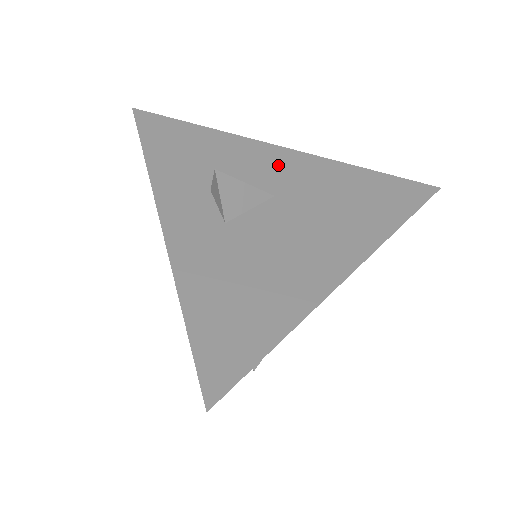
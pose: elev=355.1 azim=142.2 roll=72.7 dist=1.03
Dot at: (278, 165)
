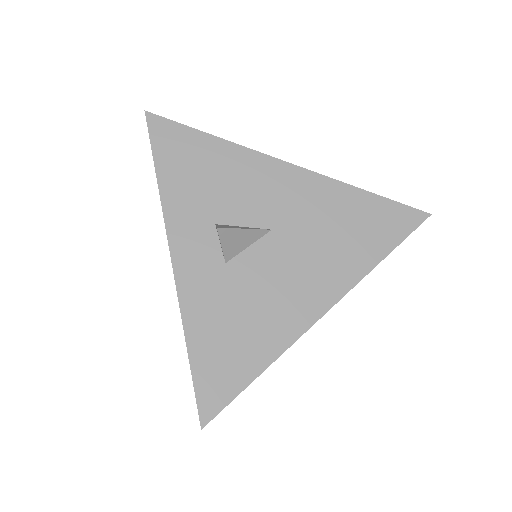
Dot at: (280, 189)
